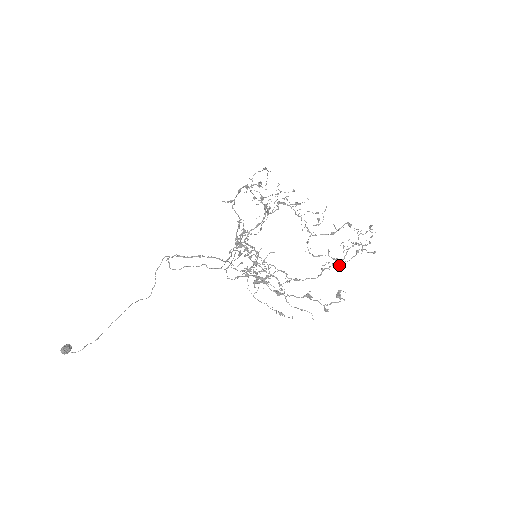
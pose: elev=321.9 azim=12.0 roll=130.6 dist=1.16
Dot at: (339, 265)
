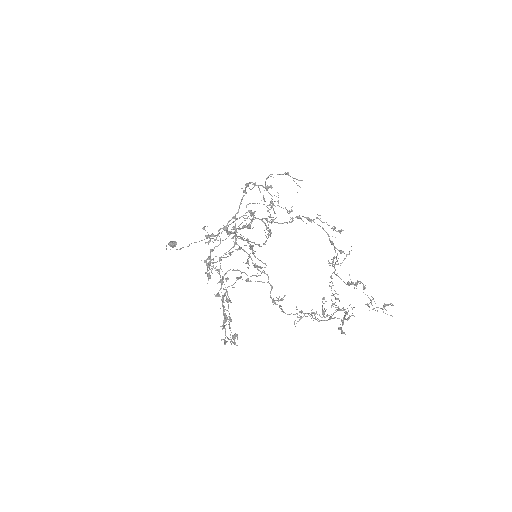
Dot at: occluded
